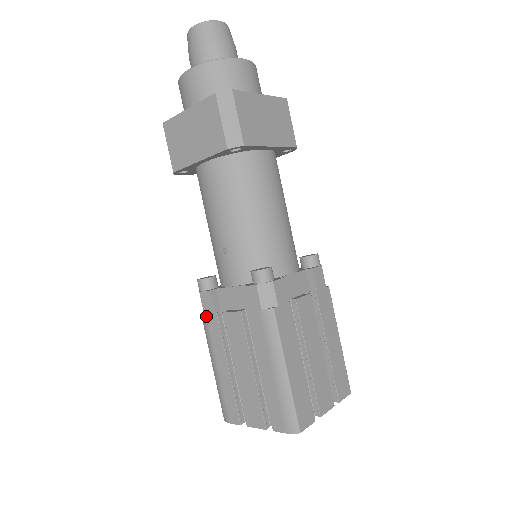
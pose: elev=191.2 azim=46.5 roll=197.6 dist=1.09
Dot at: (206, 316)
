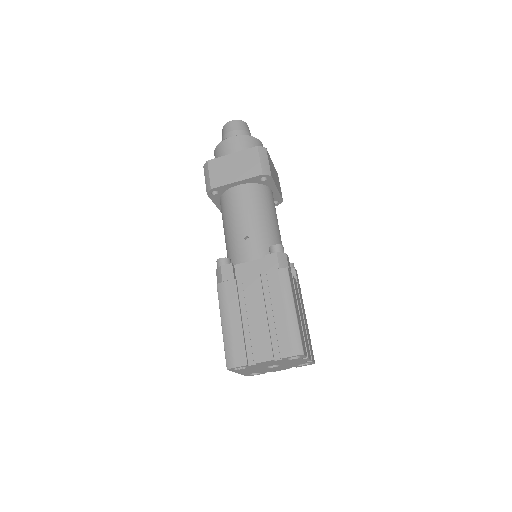
Dot at: (224, 283)
